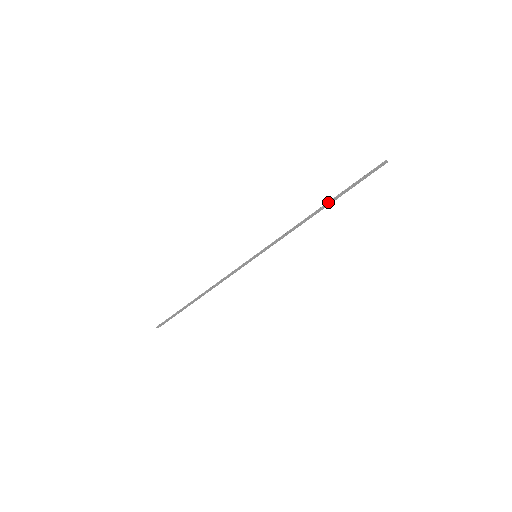
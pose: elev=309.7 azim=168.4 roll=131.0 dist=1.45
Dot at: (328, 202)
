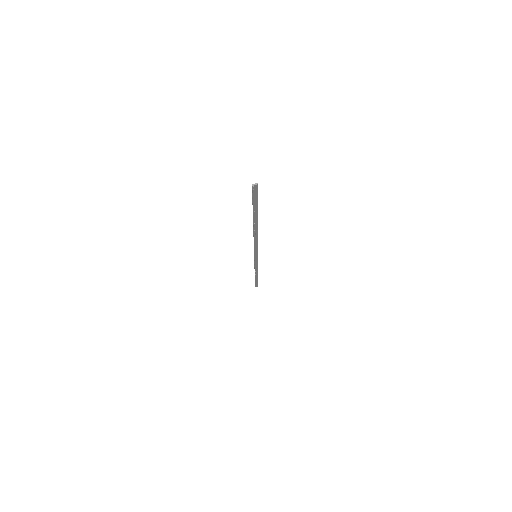
Dot at: (253, 224)
